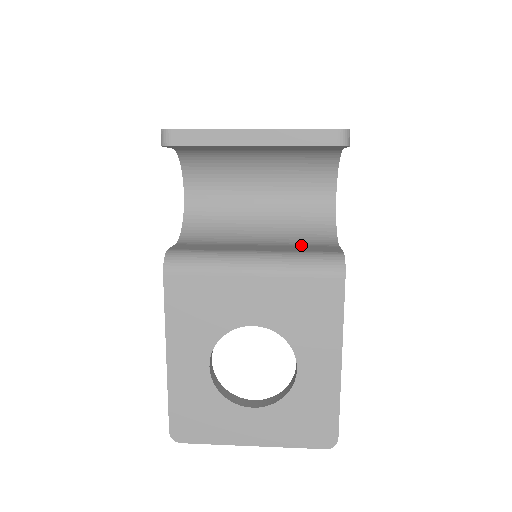
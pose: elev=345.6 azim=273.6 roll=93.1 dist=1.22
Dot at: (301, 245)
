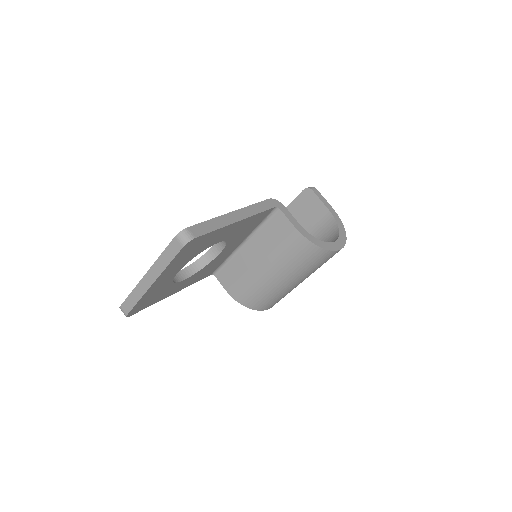
Dot at: occluded
